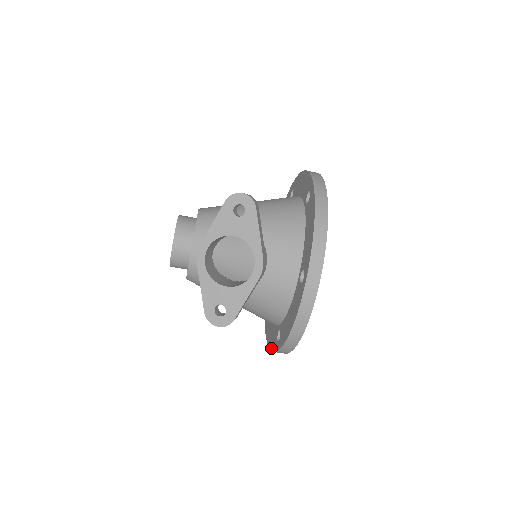
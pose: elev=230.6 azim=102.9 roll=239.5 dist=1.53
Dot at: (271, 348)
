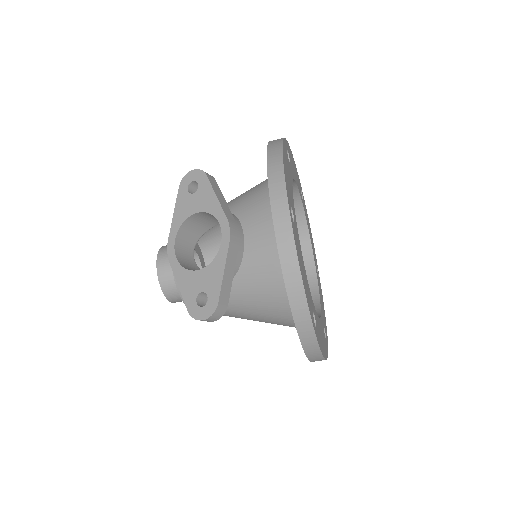
Dot at: occluded
